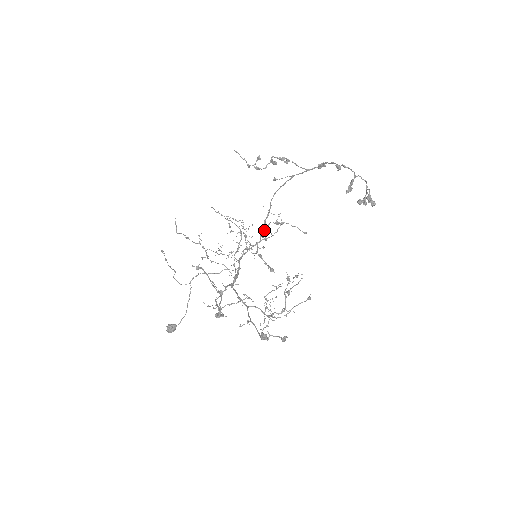
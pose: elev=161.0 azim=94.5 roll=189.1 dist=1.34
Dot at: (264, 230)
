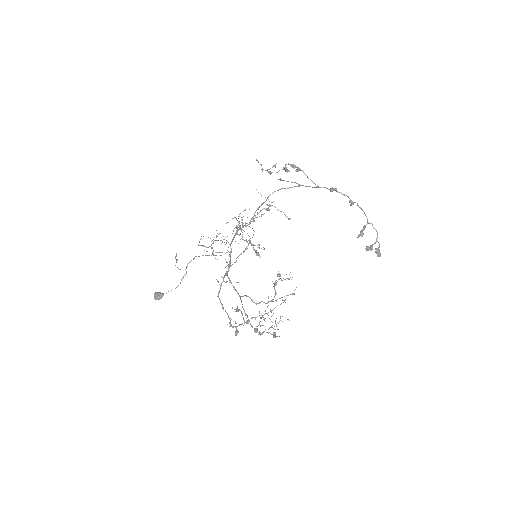
Dot at: occluded
